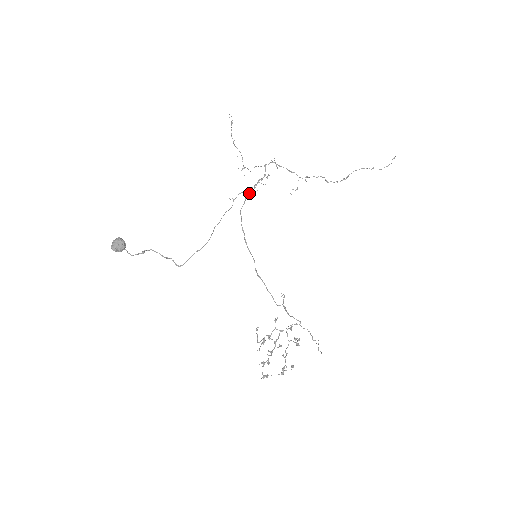
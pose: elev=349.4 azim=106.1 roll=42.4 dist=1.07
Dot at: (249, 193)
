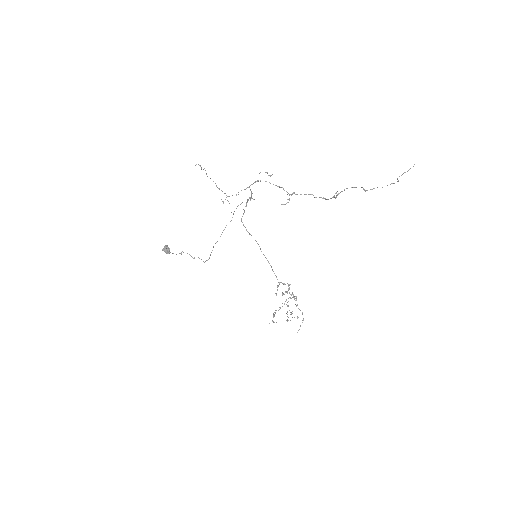
Dot at: occluded
